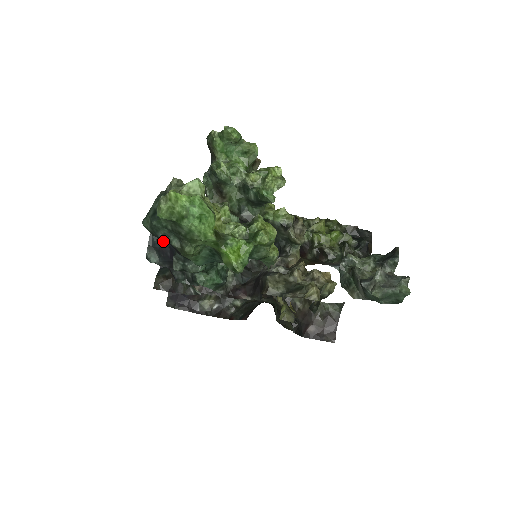
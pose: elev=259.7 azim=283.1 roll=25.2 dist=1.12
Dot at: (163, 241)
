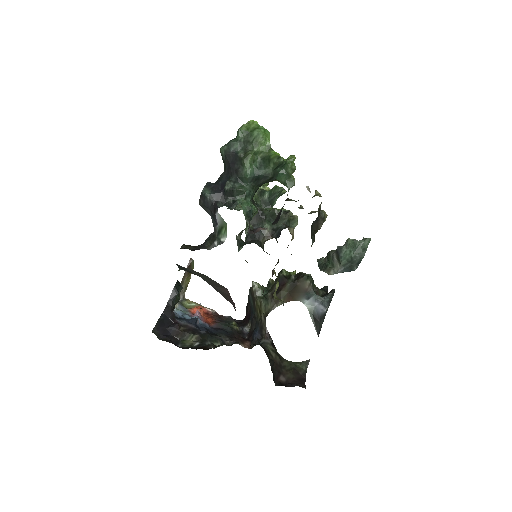
Dot at: (217, 183)
